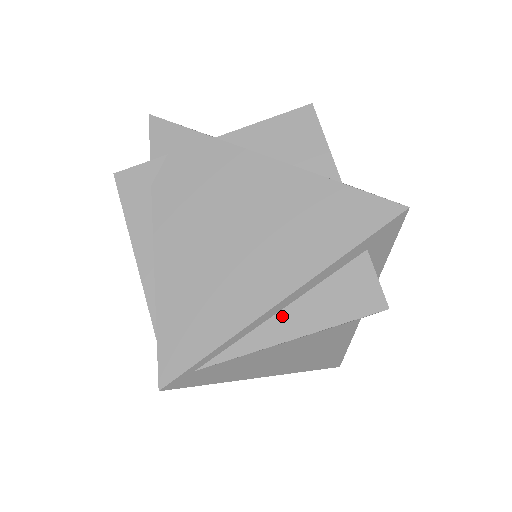
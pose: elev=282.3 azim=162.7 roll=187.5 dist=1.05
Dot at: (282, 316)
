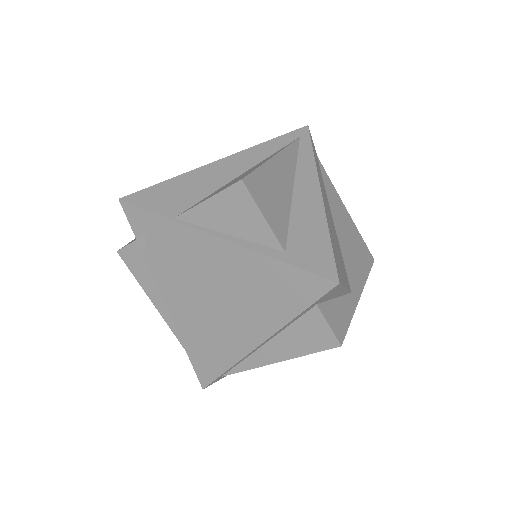
Dot at: (265, 348)
